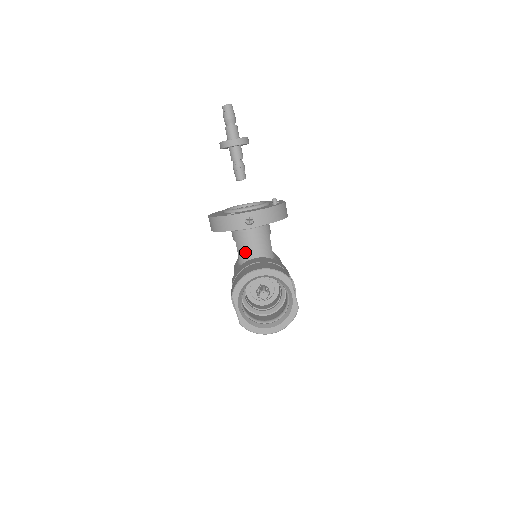
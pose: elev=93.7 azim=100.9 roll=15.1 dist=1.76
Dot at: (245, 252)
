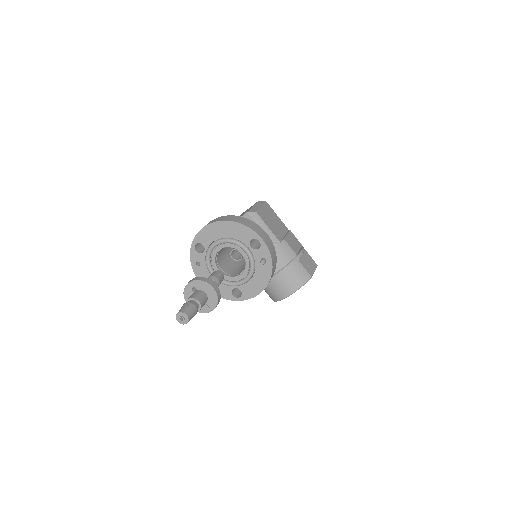
Dot at: occluded
